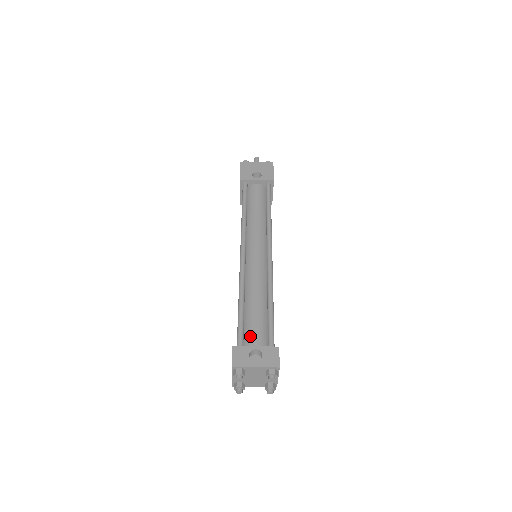
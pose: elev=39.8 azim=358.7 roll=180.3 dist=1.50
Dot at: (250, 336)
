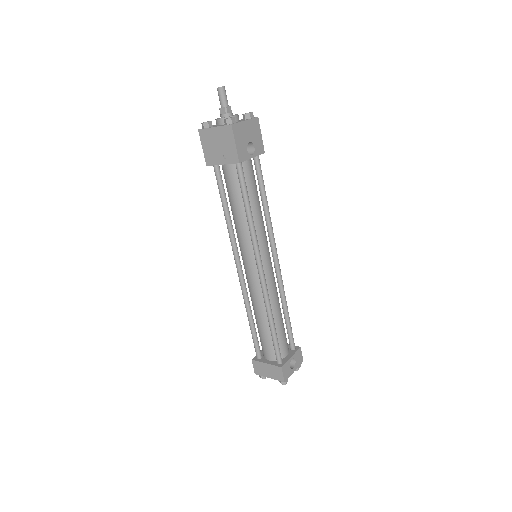
Dot at: (282, 348)
